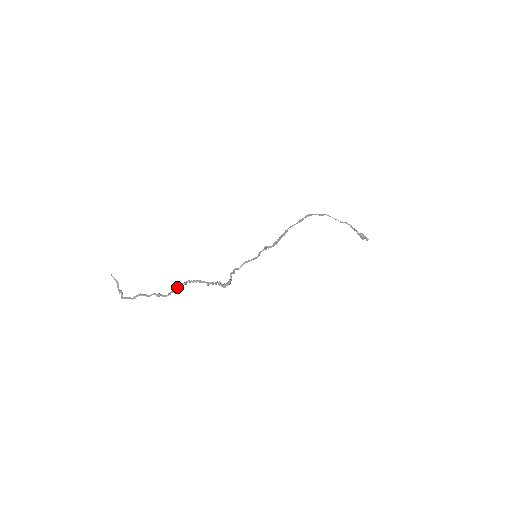
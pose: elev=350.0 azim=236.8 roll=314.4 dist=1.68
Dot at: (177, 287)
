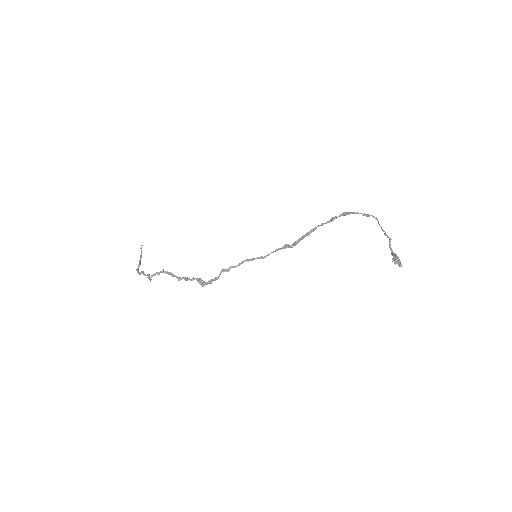
Dot at: (151, 275)
